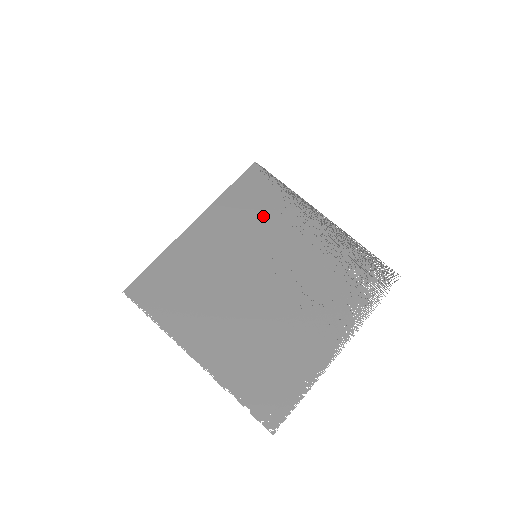
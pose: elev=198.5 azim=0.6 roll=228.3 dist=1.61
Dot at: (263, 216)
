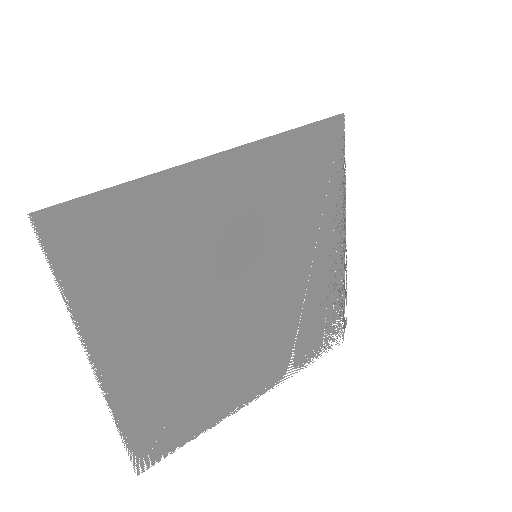
Dot at: (299, 204)
